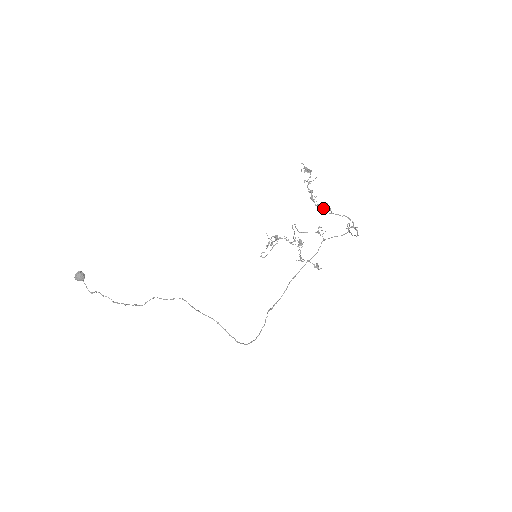
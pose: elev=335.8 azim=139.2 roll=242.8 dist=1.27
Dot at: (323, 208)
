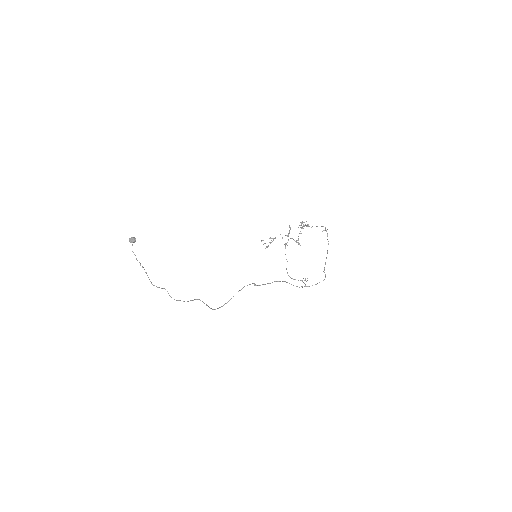
Dot at: (308, 225)
